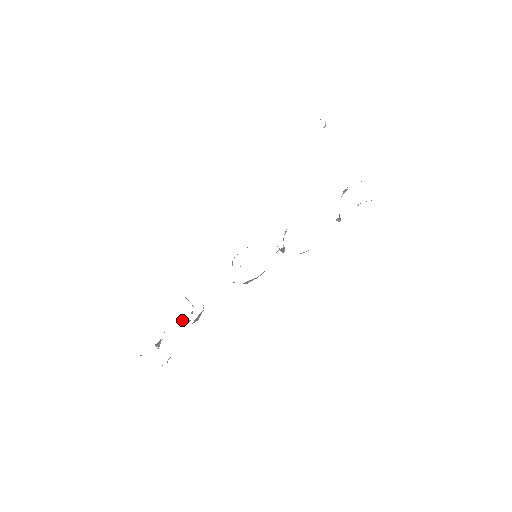
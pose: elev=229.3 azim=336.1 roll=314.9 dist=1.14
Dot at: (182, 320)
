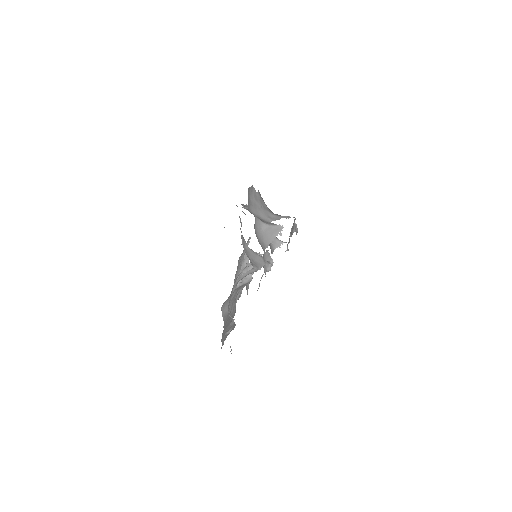
Dot at: occluded
